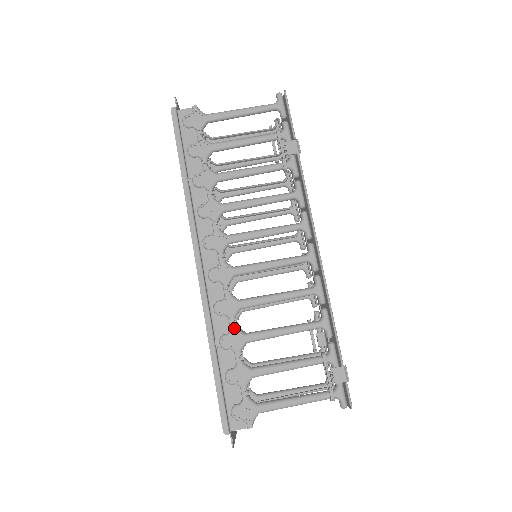
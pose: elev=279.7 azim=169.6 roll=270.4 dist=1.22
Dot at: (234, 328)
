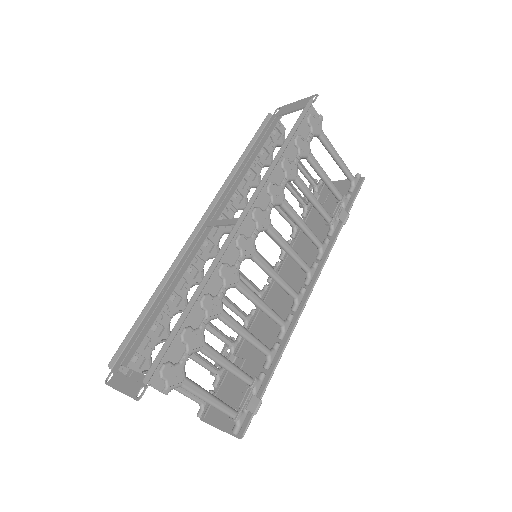
Dot at: (222, 297)
